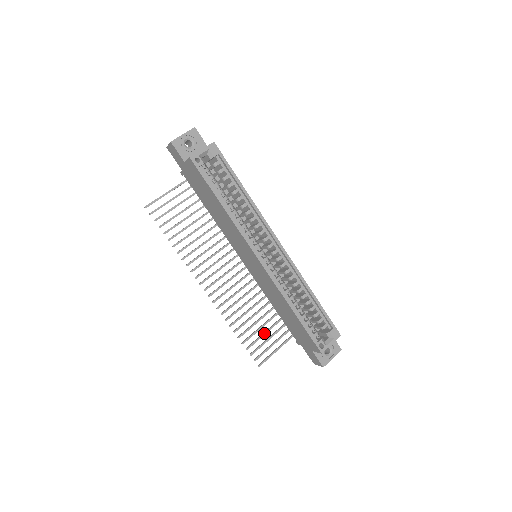
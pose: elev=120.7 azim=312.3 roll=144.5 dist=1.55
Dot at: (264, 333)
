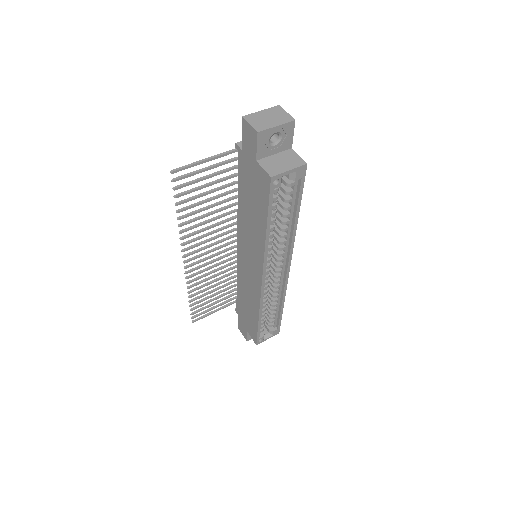
Dot at: occluded
